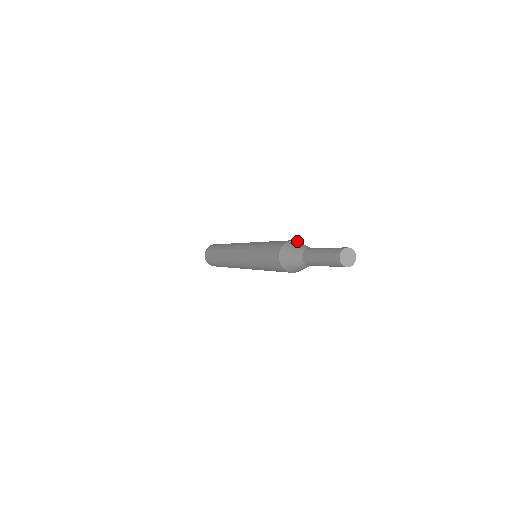
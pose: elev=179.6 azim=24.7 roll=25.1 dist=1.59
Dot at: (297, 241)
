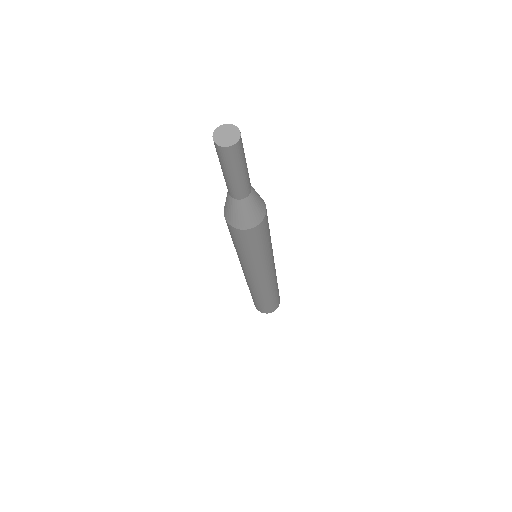
Dot at: occluded
